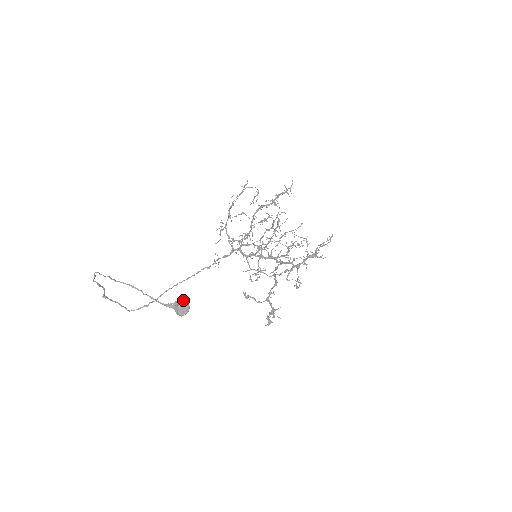
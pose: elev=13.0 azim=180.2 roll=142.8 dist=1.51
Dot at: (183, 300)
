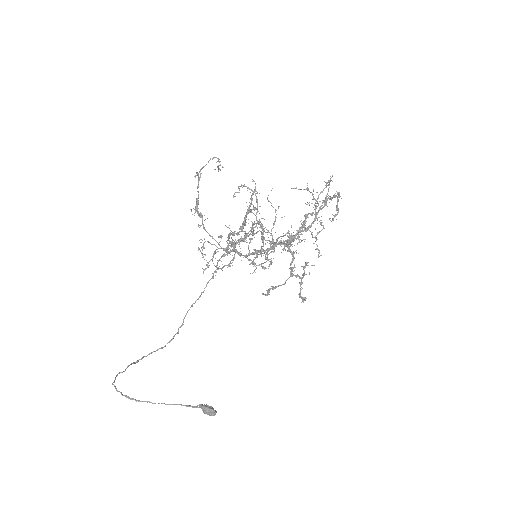
Dot at: (205, 407)
